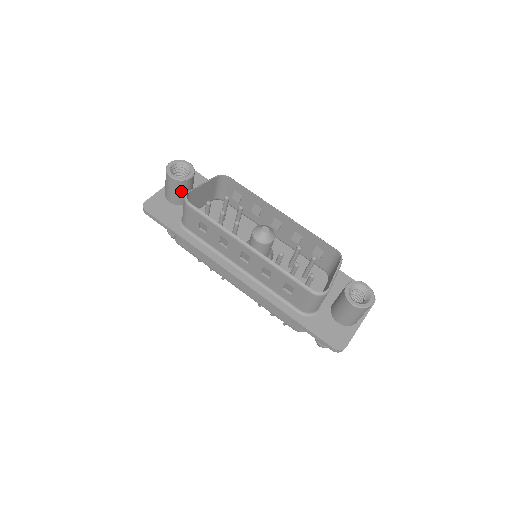
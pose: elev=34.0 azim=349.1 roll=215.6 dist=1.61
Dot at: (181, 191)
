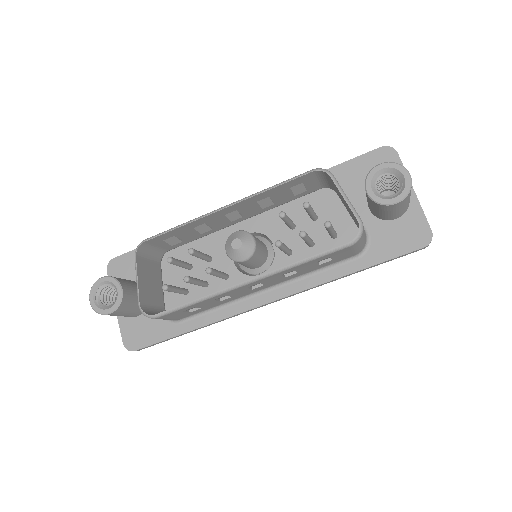
Dot at: (132, 305)
